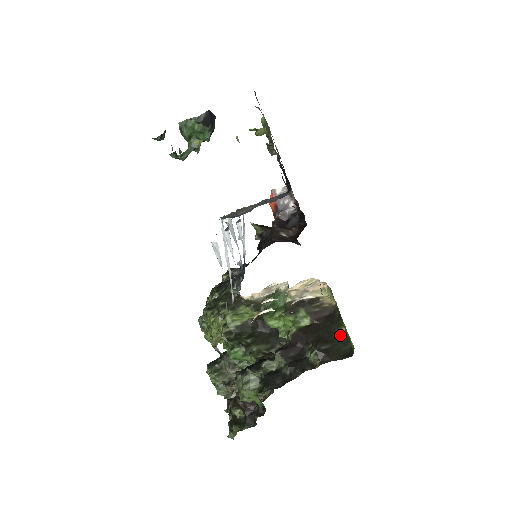
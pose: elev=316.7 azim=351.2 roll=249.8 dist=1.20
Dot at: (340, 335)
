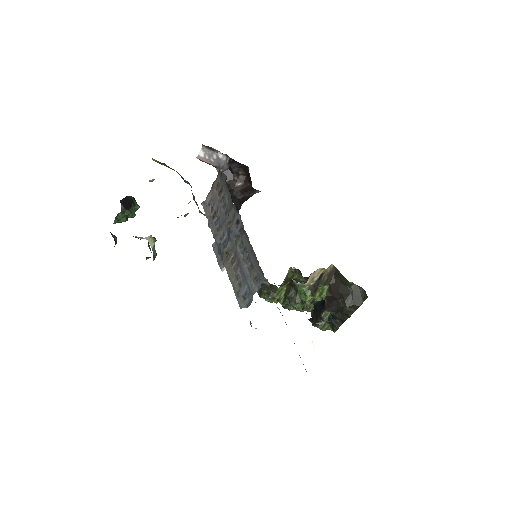
Dot at: (351, 285)
